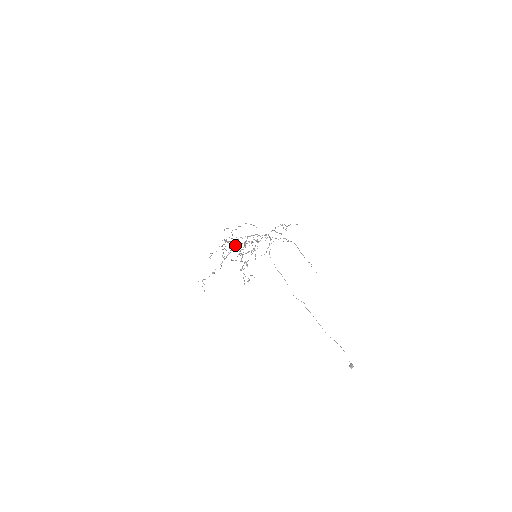
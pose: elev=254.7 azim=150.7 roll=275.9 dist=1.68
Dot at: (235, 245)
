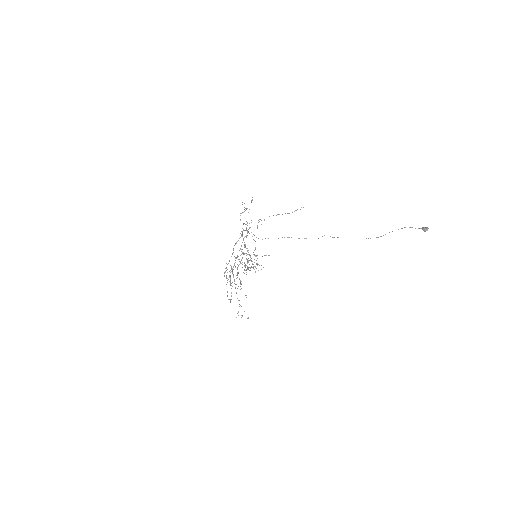
Dot at: occluded
